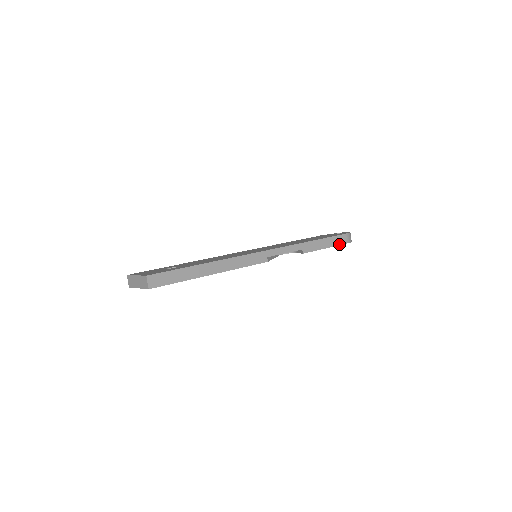
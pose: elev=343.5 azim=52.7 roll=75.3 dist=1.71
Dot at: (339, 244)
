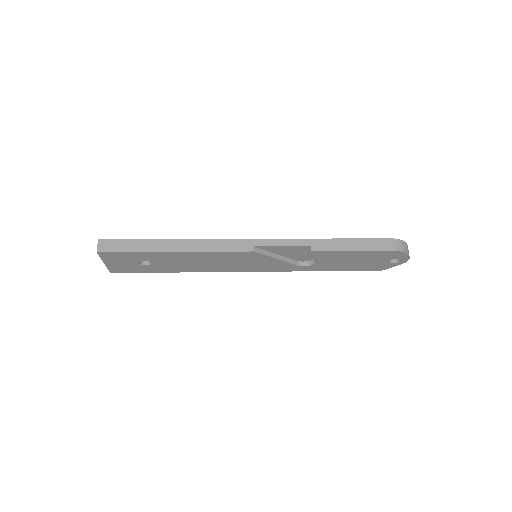
Dot at: (377, 249)
